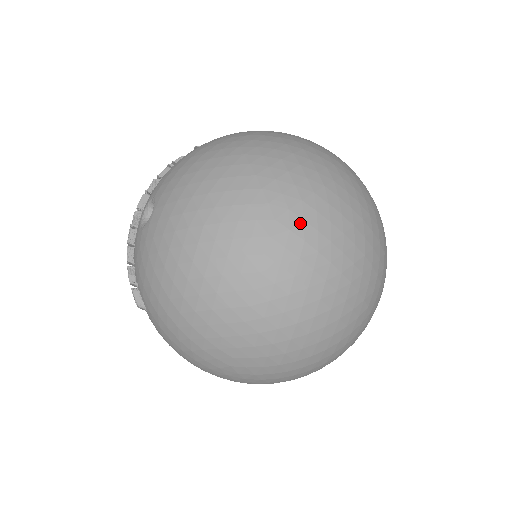
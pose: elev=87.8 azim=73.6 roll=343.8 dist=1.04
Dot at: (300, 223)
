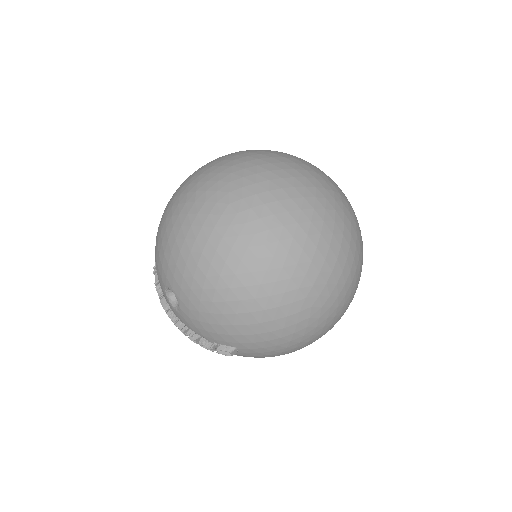
Dot at: (243, 191)
